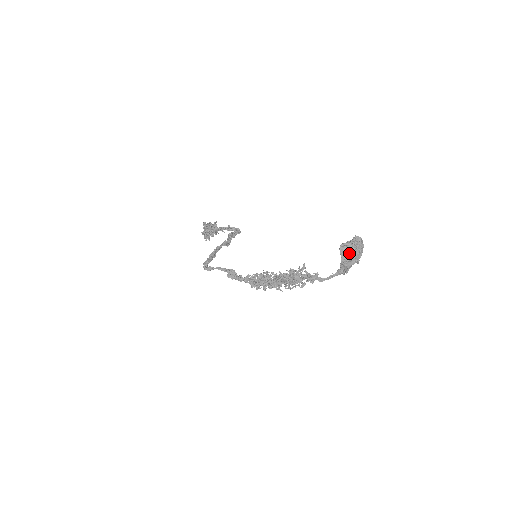
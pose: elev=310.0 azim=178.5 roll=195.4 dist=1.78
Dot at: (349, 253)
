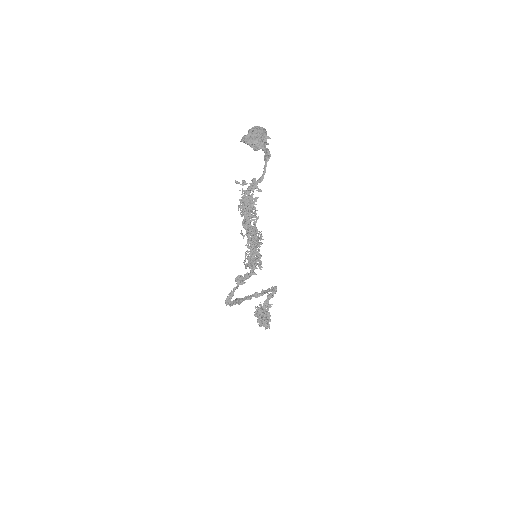
Dot at: (249, 136)
